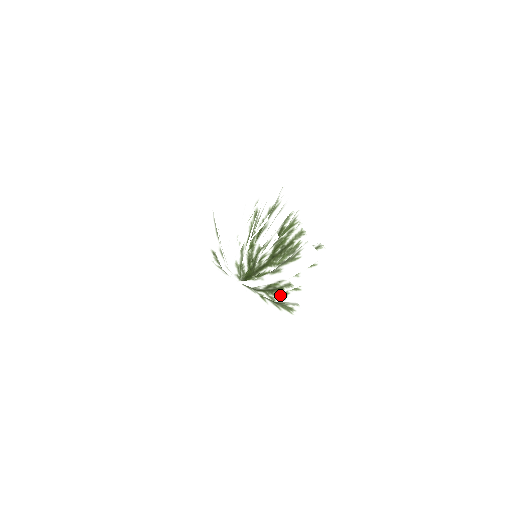
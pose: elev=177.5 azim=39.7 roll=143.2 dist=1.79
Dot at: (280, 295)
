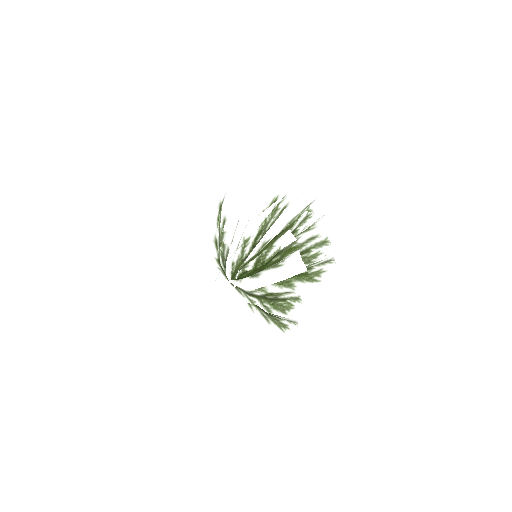
Dot at: (267, 306)
